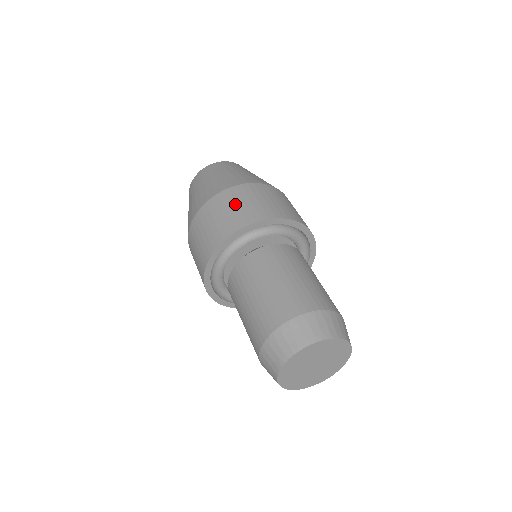
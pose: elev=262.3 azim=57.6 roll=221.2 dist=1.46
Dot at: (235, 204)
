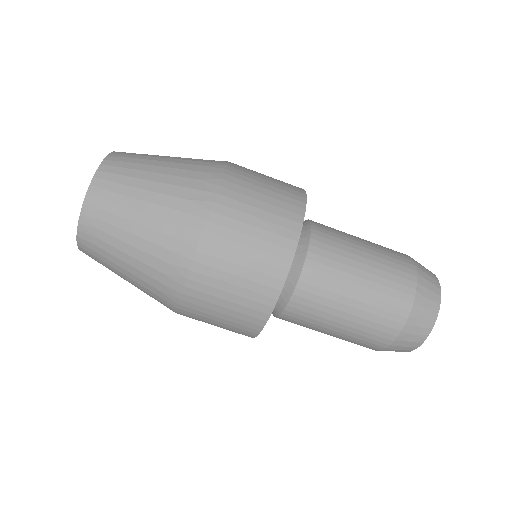
Dot at: (217, 314)
